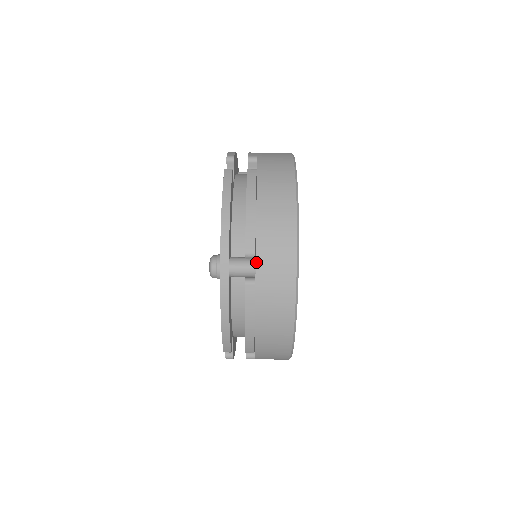
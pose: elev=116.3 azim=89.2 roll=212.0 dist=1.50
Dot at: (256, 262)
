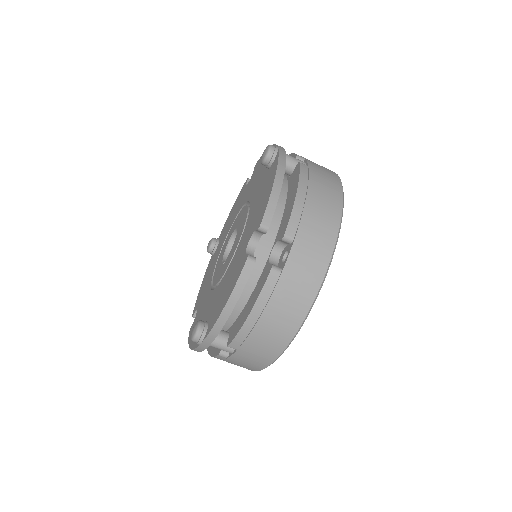
Dot at: (234, 353)
